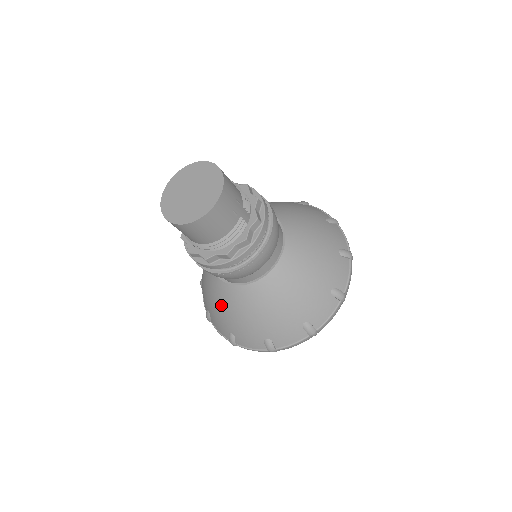
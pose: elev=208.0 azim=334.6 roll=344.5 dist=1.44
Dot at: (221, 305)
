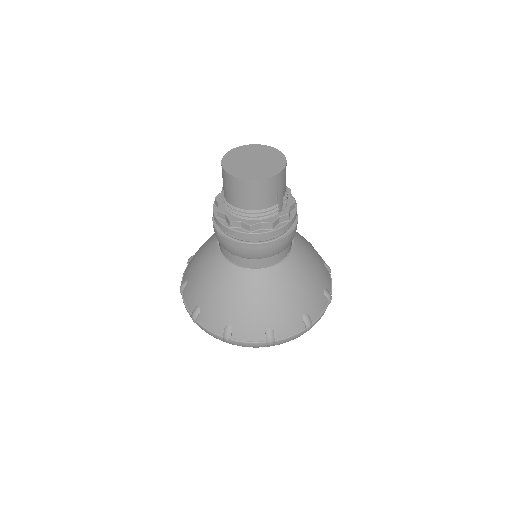
Dot at: (207, 276)
